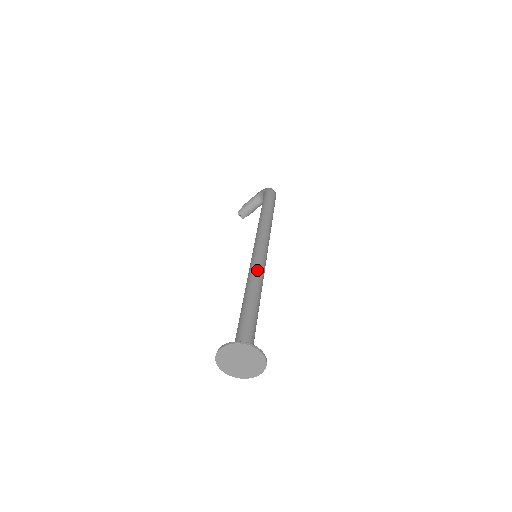
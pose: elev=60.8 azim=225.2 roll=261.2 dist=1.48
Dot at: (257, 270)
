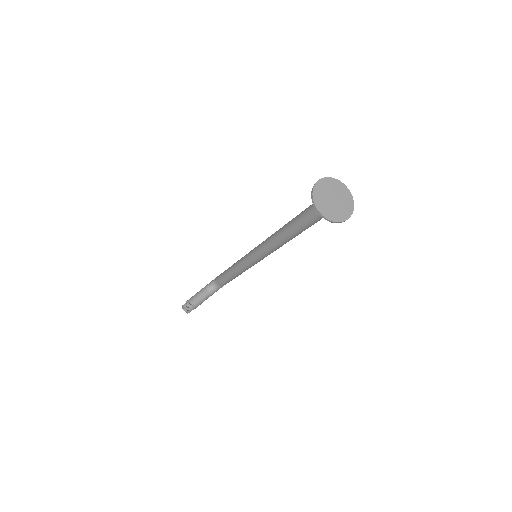
Dot at: occluded
